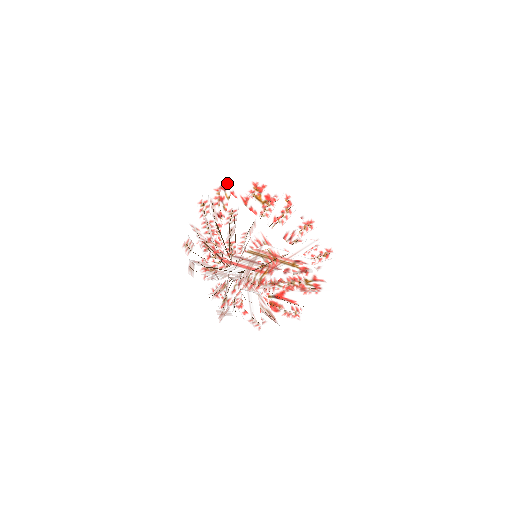
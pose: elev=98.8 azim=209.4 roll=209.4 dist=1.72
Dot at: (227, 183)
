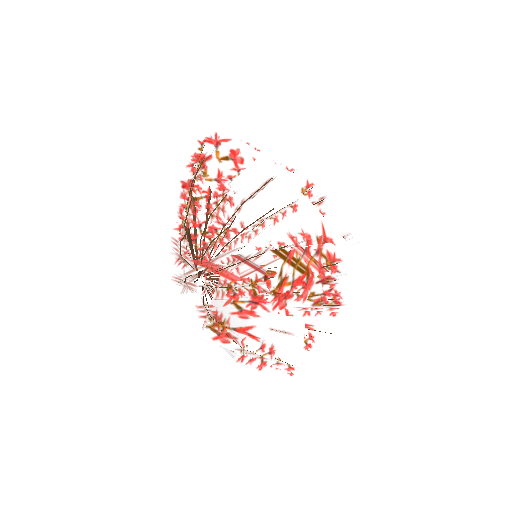
Dot at: (228, 134)
